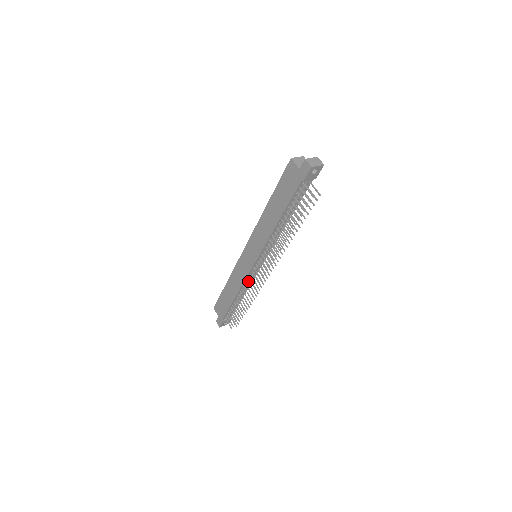
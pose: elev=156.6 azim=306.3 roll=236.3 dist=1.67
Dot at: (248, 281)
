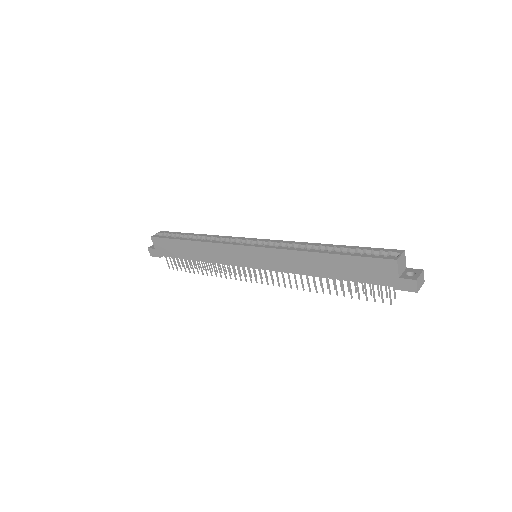
Dot at: occluded
